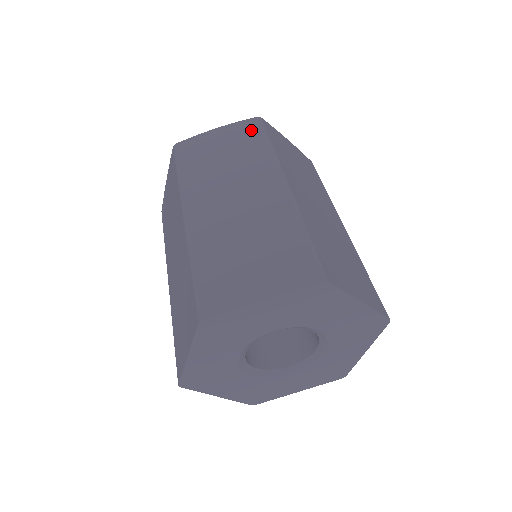
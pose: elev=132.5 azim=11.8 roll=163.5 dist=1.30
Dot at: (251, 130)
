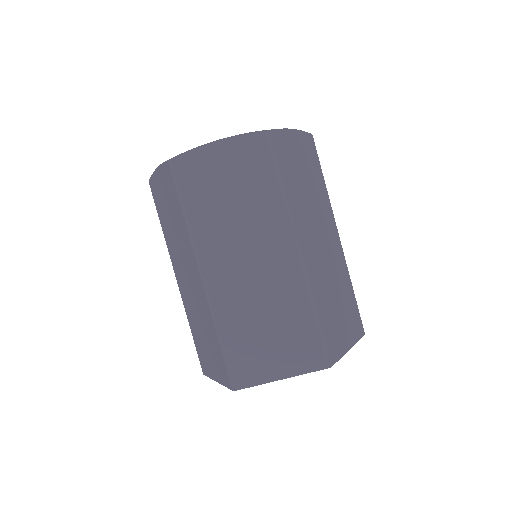
Dot at: (171, 184)
